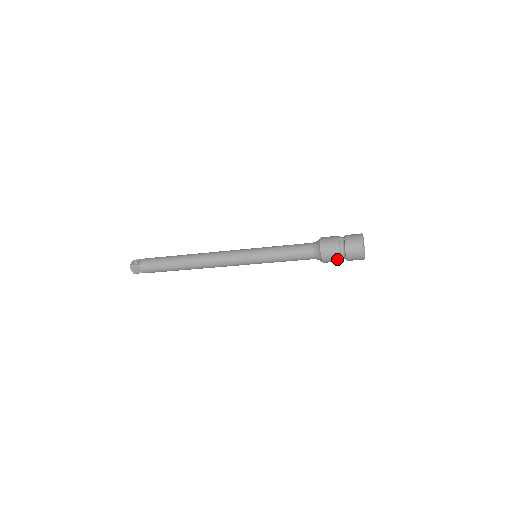
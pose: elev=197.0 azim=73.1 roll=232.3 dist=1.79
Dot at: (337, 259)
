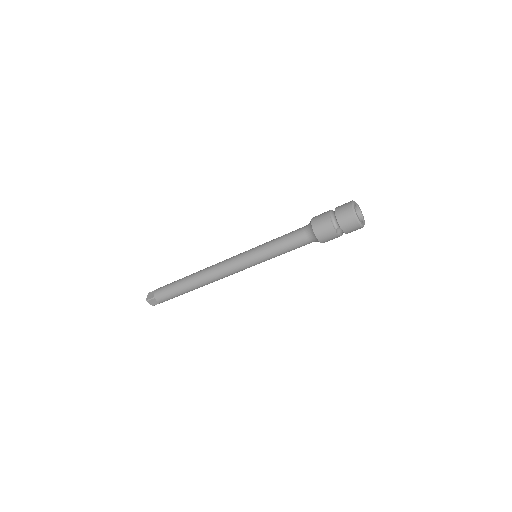
Dot at: (326, 219)
